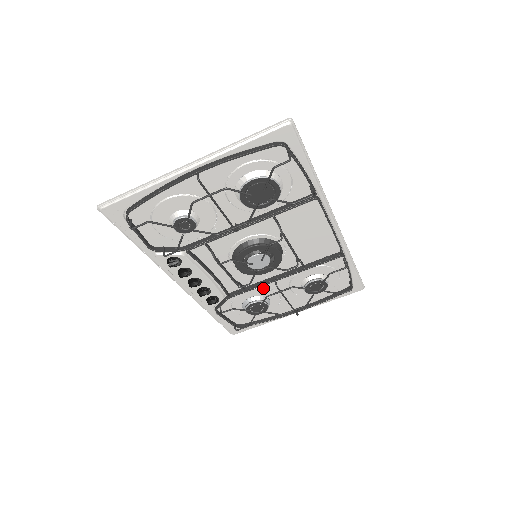
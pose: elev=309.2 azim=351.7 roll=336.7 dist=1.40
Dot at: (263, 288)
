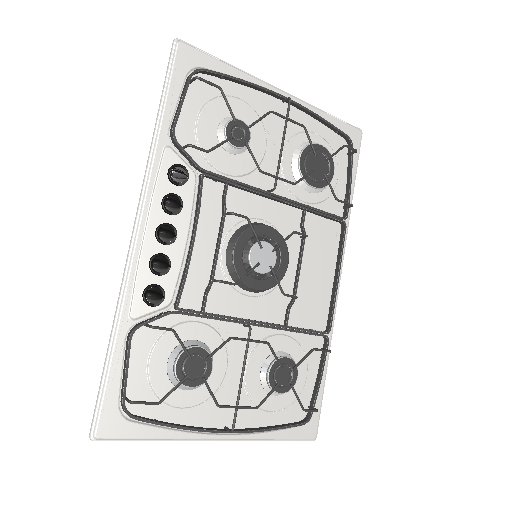
Dot at: (219, 334)
